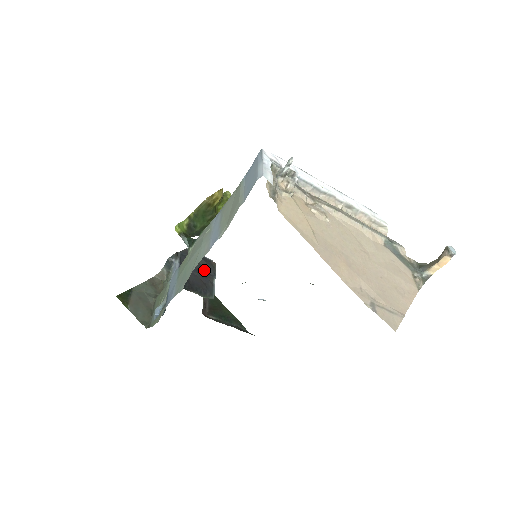
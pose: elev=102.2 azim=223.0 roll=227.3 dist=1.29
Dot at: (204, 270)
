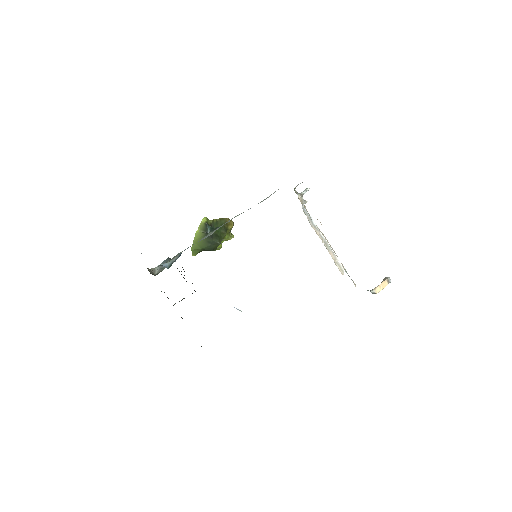
Dot at: occluded
